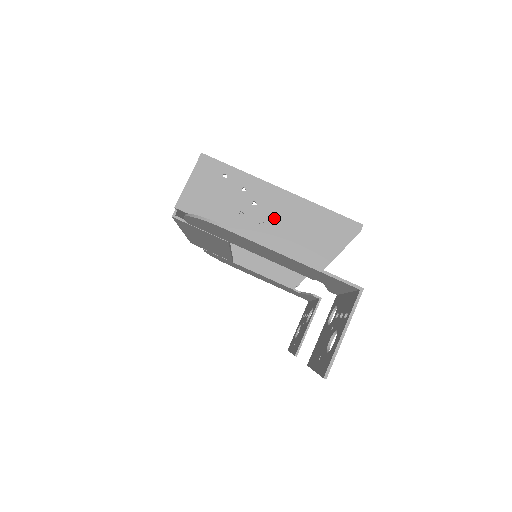
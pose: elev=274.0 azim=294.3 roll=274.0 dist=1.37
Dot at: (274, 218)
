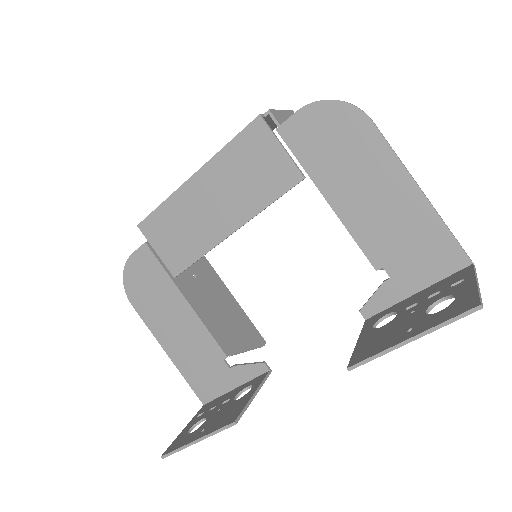
Dot at: occluded
